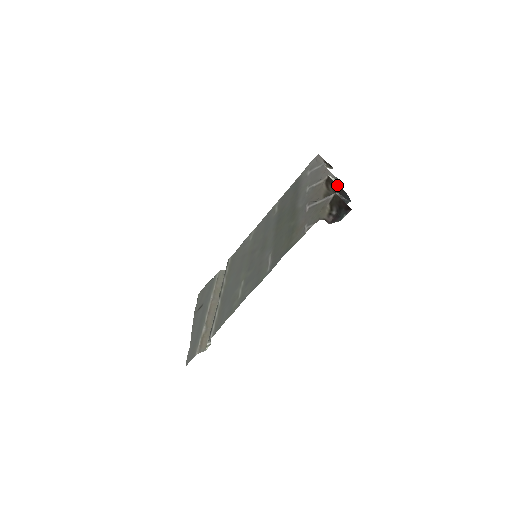
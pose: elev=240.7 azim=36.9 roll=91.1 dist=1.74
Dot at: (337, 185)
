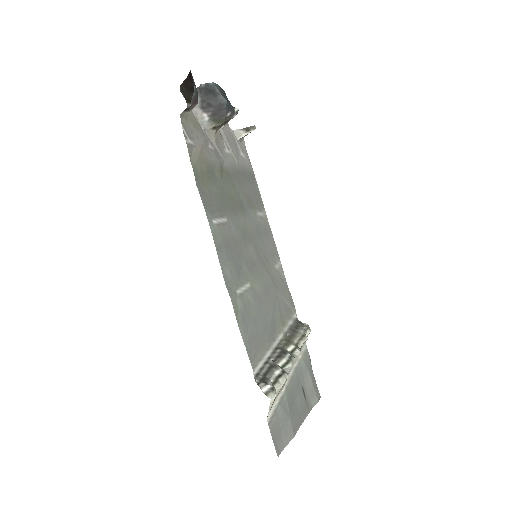
Dot at: occluded
